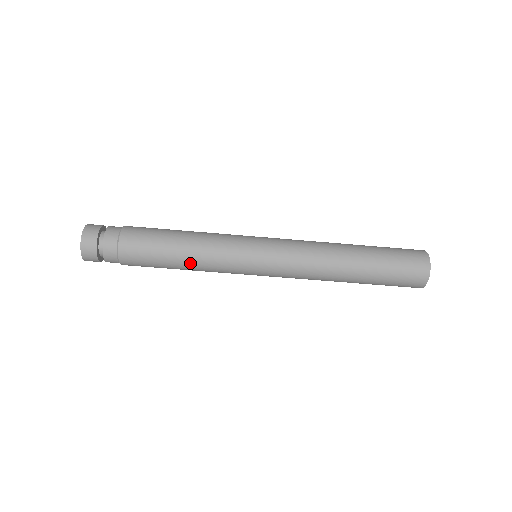
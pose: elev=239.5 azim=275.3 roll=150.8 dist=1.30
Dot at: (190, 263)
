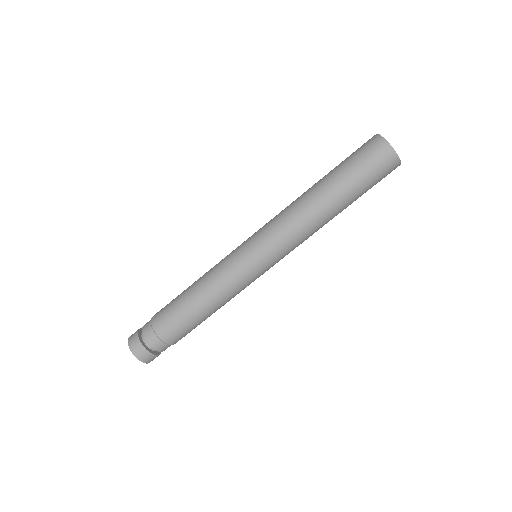
Dot at: (205, 295)
